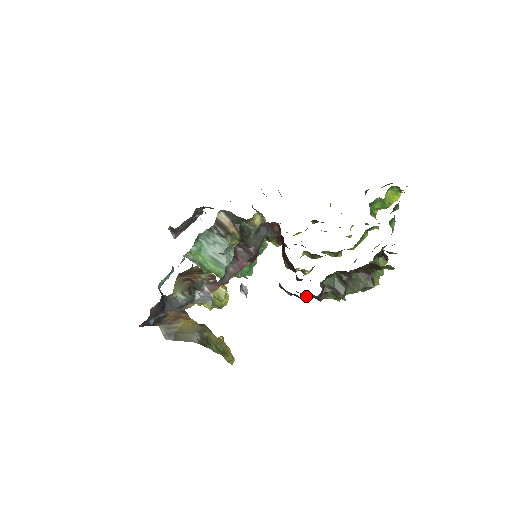
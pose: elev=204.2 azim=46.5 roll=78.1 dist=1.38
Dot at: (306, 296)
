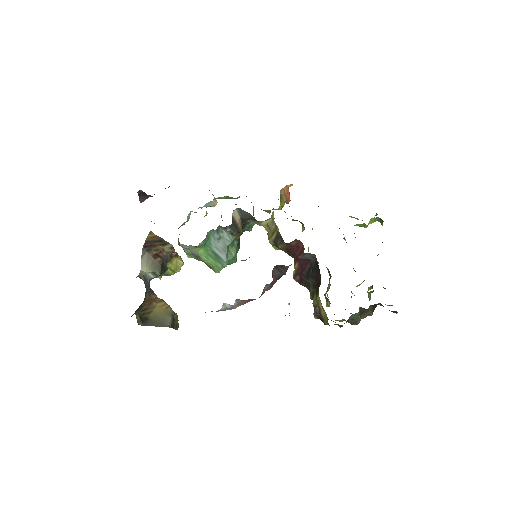
Dot at: occluded
